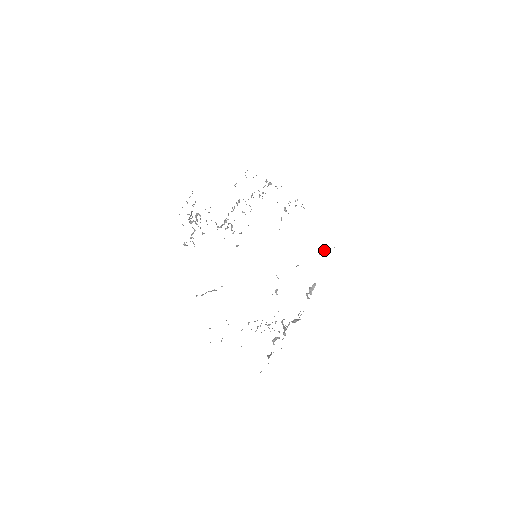
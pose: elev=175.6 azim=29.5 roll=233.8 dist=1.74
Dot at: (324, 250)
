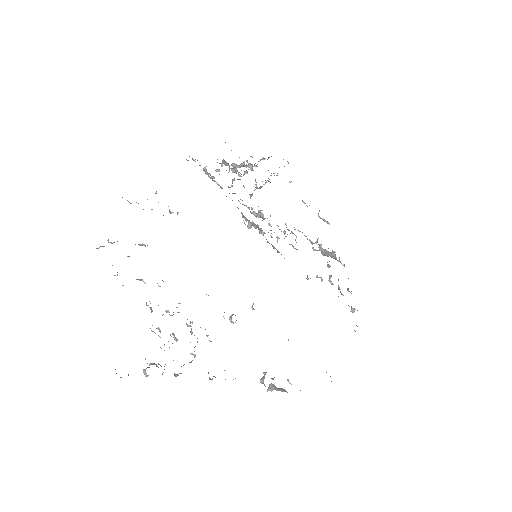
Dot at: occluded
